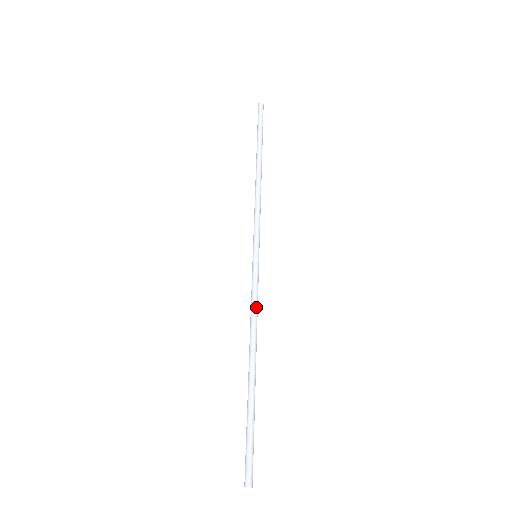
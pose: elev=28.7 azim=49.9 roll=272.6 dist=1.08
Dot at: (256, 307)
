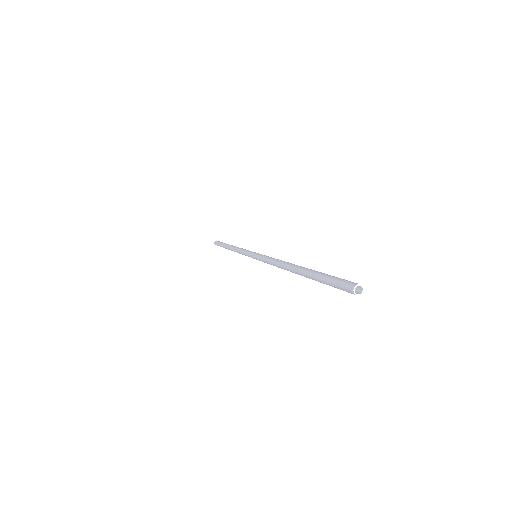
Dot at: occluded
